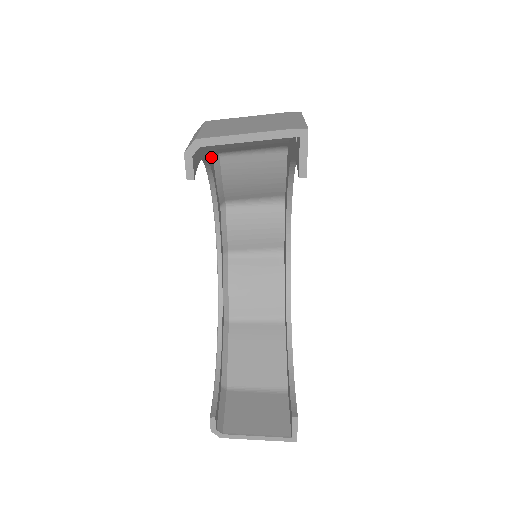
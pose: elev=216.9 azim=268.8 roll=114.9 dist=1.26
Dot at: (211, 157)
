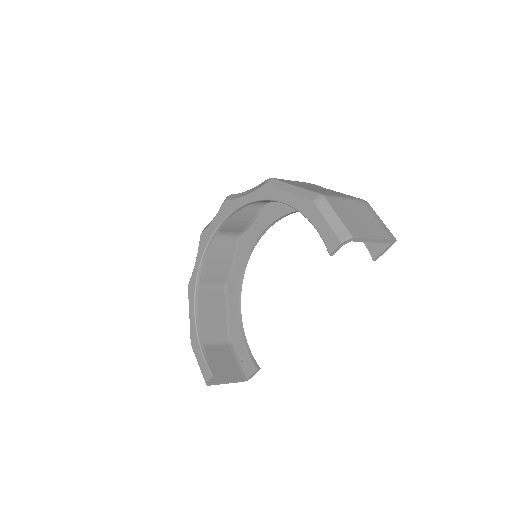
Dot at: occluded
